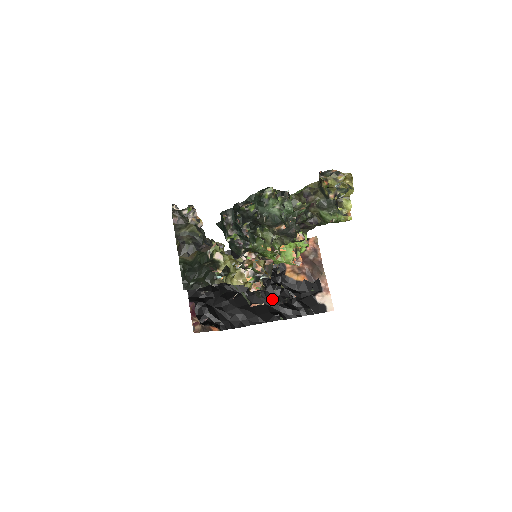
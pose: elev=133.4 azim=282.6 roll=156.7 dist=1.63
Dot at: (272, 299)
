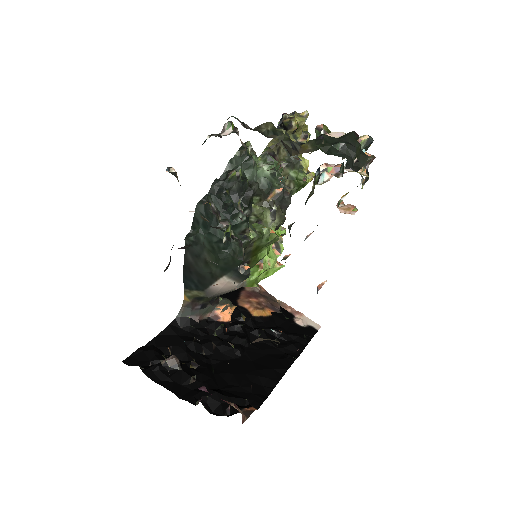
Dot at: (265, 346)
